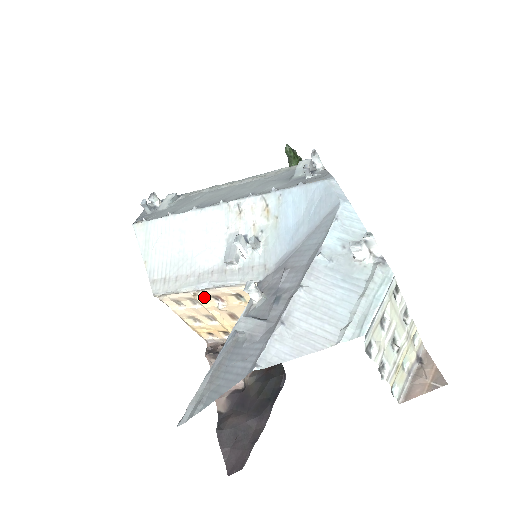
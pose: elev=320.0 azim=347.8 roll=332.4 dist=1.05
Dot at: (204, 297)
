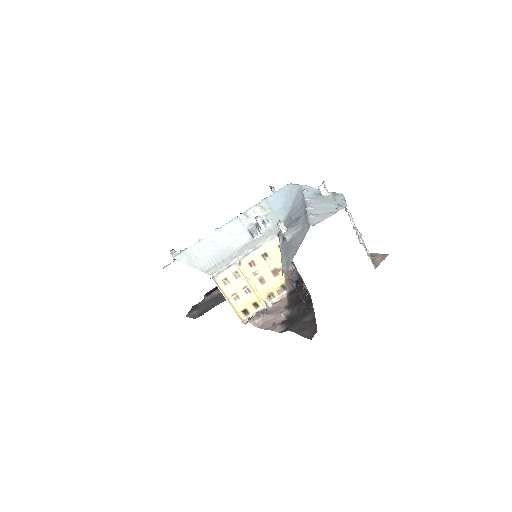
Dot at: (244, 265)
